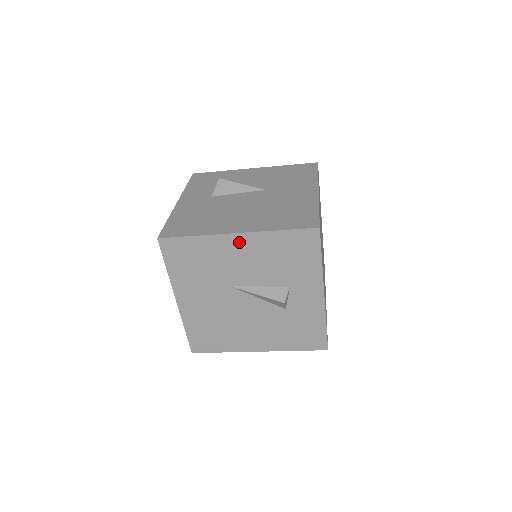
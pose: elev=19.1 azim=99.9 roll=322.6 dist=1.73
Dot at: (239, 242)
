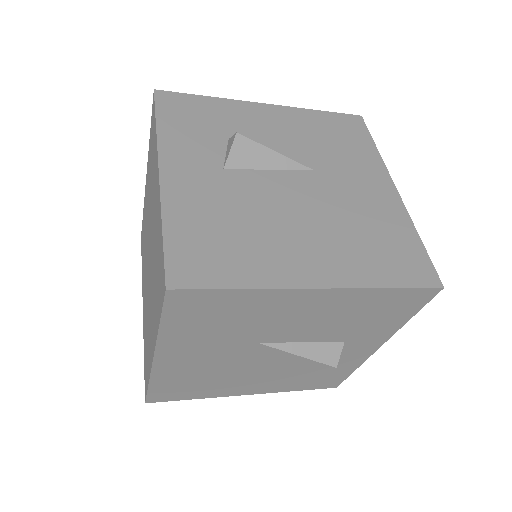
Dot at: (315, 298)
